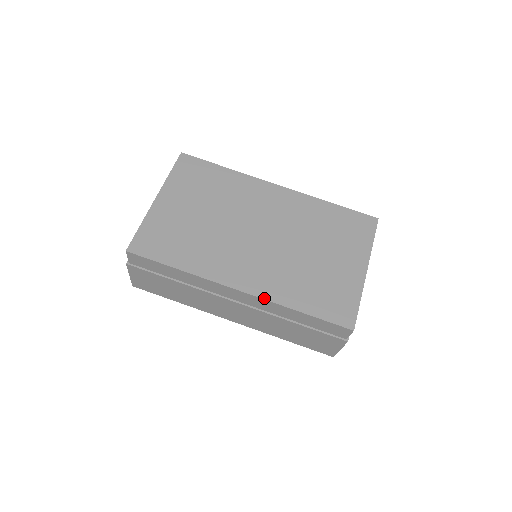
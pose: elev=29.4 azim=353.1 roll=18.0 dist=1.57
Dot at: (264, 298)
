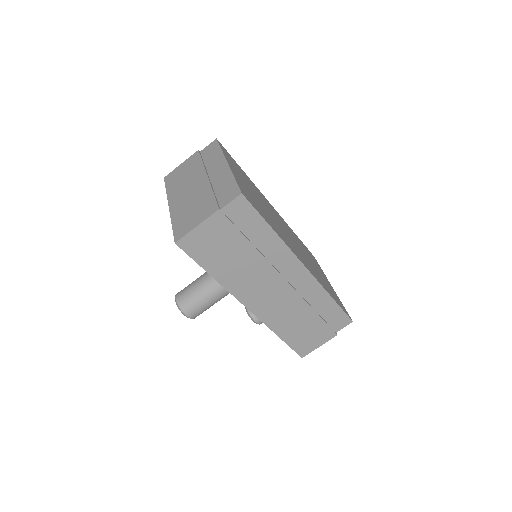
Dot at: (317, 279)
